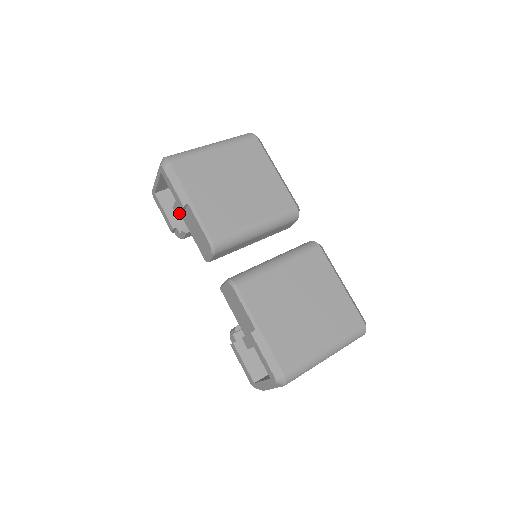
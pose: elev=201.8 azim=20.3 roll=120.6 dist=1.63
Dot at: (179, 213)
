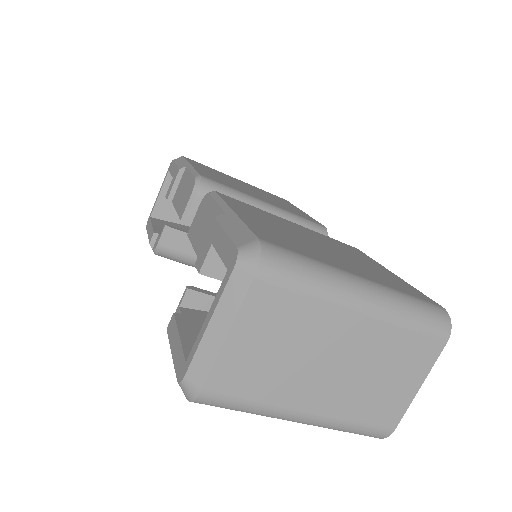
Dot at: (171, 190)
